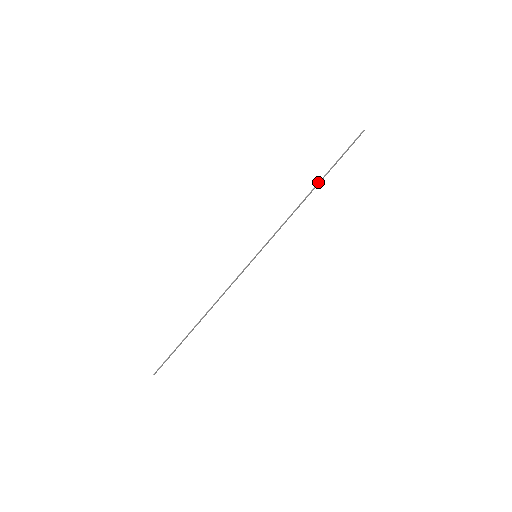
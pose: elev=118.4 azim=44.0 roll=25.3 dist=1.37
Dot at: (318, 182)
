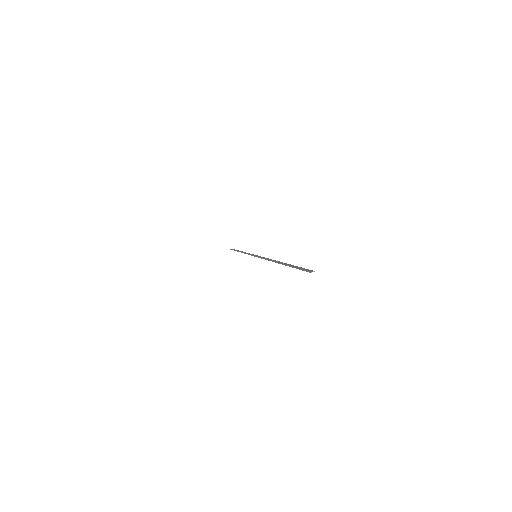
Dot at: (280, 263)
